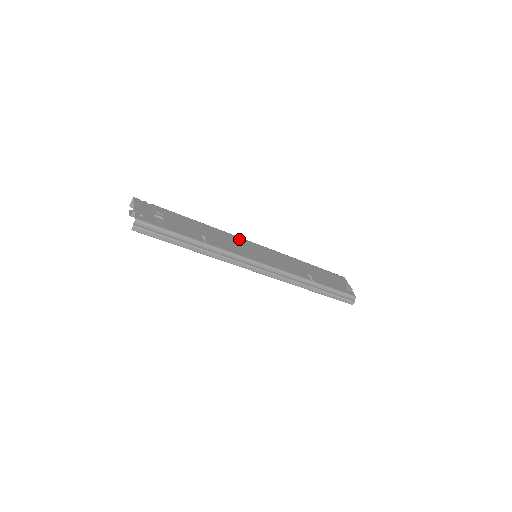
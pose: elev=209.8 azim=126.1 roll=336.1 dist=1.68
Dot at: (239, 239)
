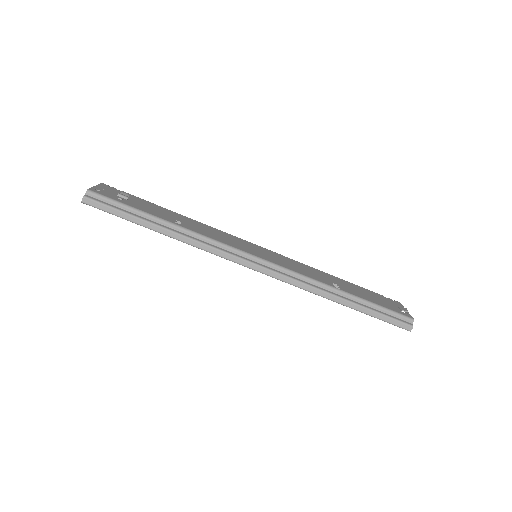
Dot at: (234, 237)
